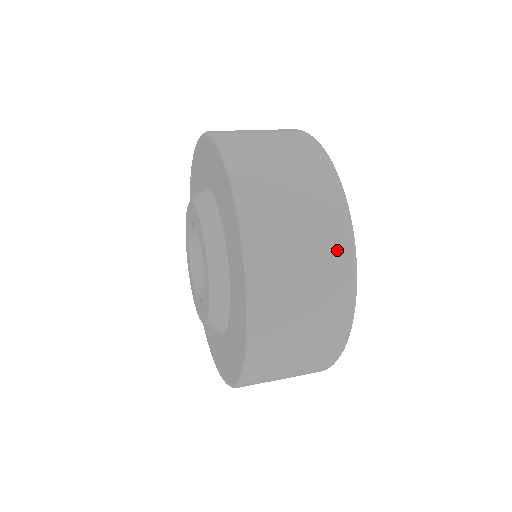
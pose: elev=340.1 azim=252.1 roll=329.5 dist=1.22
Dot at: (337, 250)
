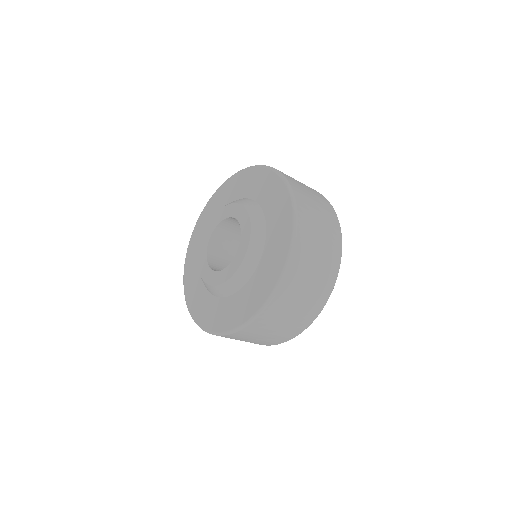
Dot at: (334, 253)
